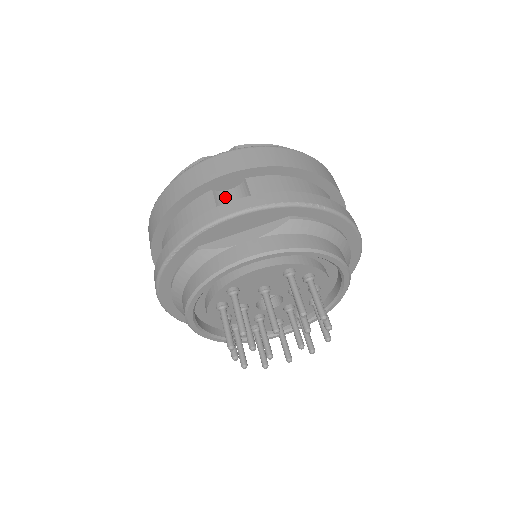
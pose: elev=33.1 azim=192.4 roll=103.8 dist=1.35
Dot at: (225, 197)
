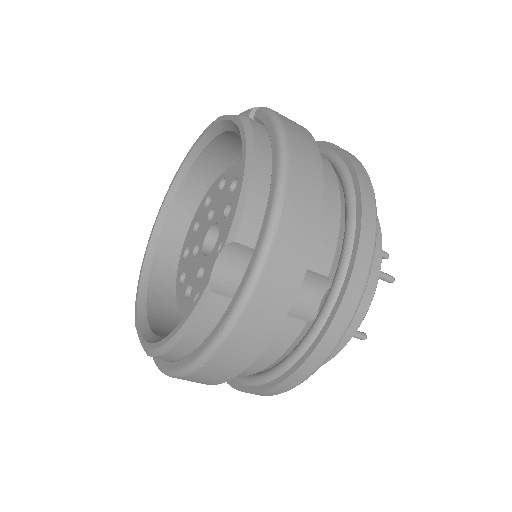
Dot at: occluded
